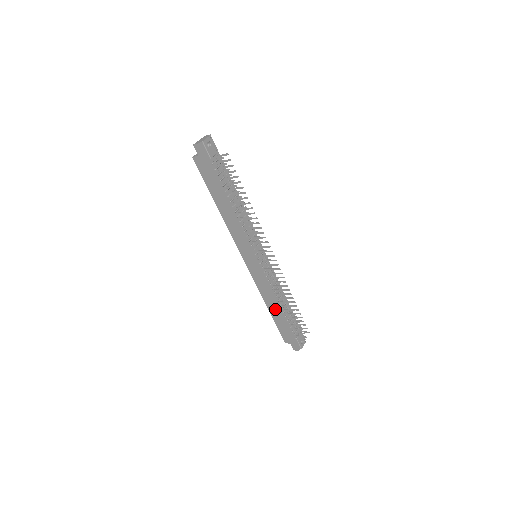
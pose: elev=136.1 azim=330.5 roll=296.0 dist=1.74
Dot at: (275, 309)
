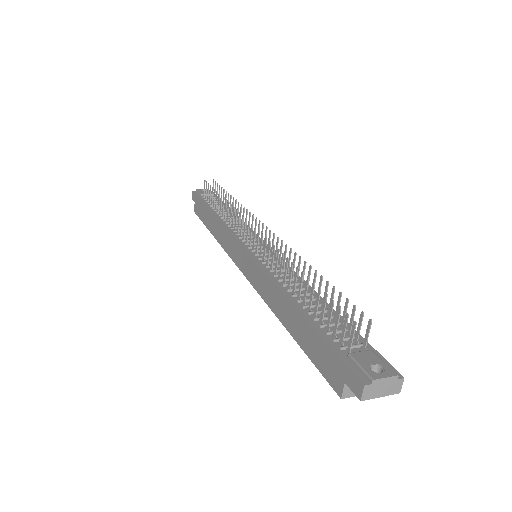
Dot at: (287, 309)
